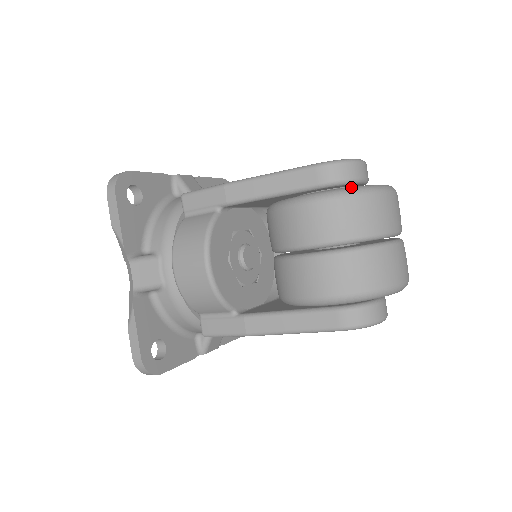
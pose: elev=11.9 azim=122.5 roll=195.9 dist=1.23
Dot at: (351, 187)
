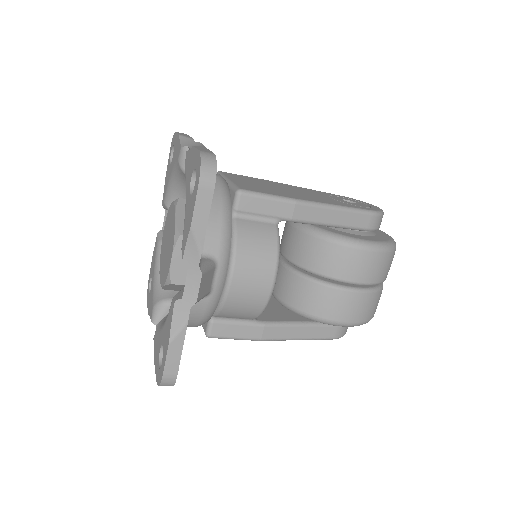
Dot at: (391, 241)
